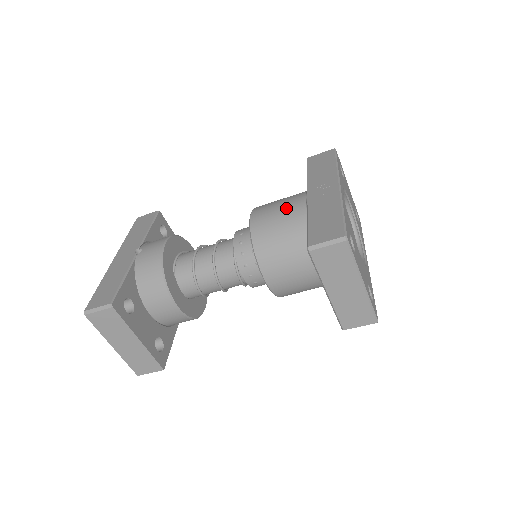
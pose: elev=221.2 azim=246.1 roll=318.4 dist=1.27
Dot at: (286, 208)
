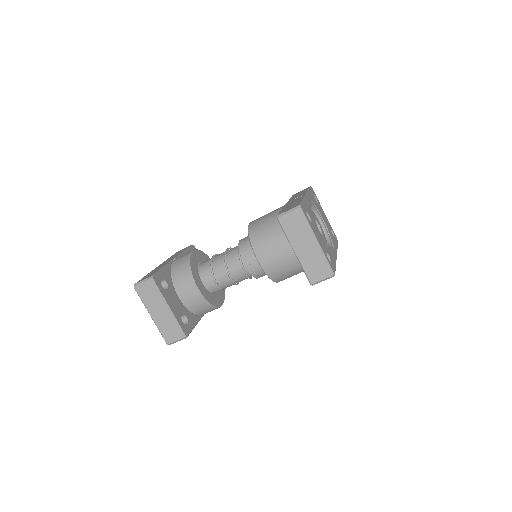
Dot at: (272, 213)
